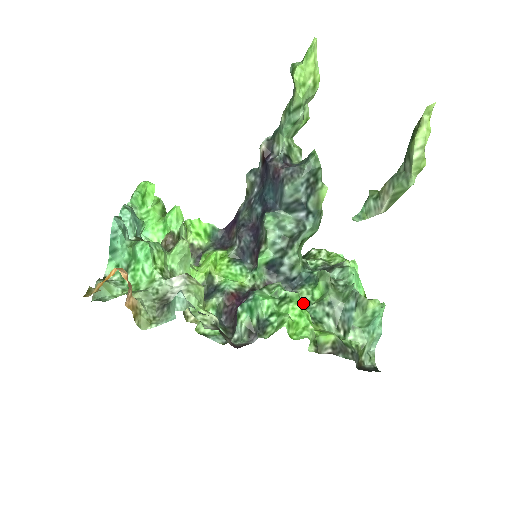
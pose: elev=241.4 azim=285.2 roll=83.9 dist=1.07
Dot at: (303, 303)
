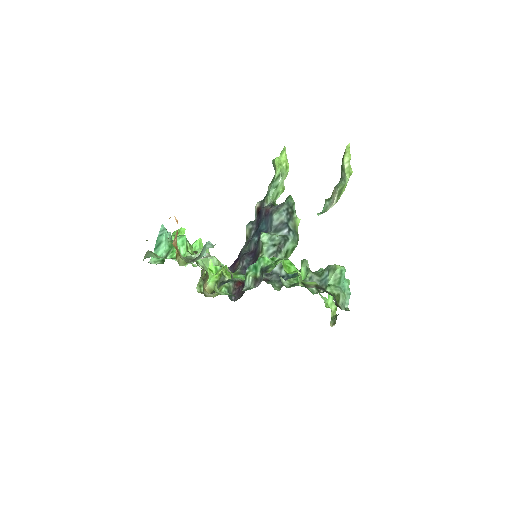
Dot at: (291, 285)
